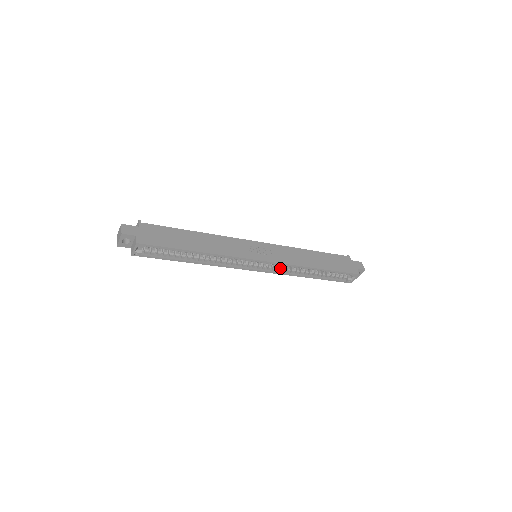
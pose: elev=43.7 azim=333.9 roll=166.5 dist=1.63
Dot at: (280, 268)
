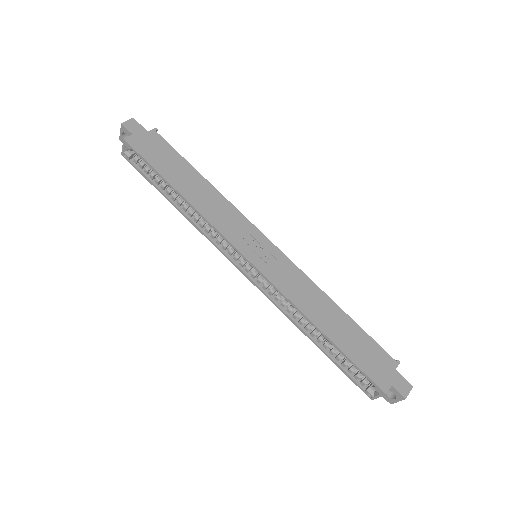
Dot at: (273, 292)
